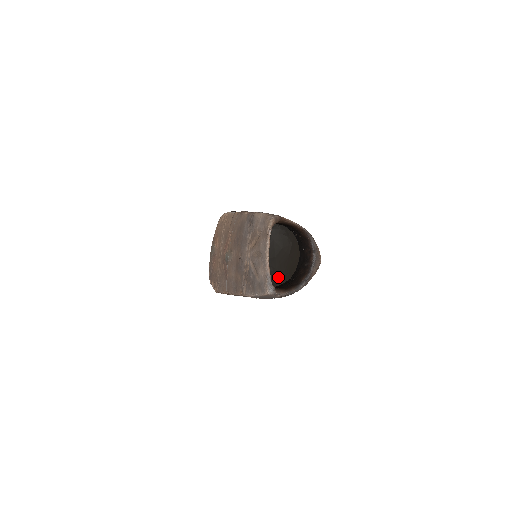
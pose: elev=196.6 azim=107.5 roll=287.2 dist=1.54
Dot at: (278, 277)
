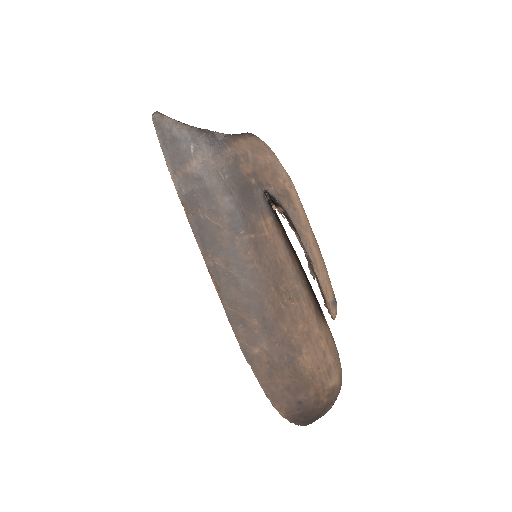
Dot at: occluded
